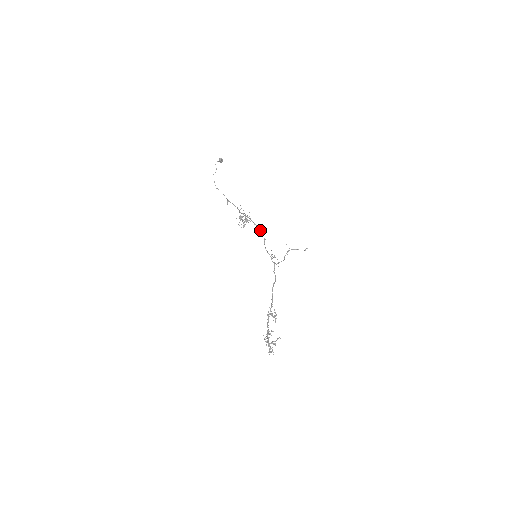
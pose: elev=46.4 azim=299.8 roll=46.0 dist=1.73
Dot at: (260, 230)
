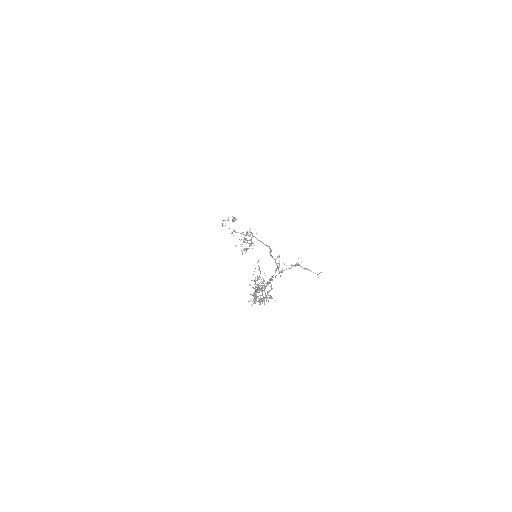
Dot at: (267, 245)
